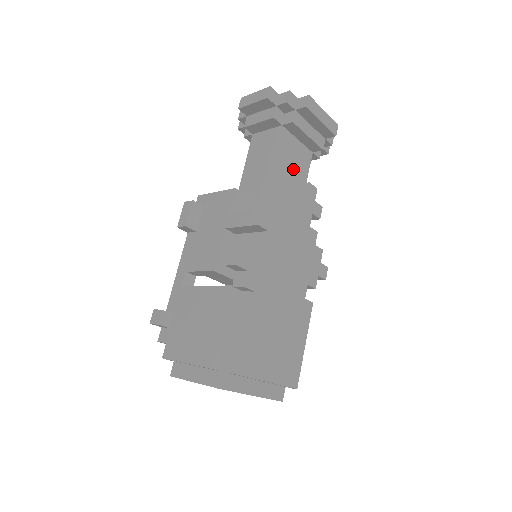
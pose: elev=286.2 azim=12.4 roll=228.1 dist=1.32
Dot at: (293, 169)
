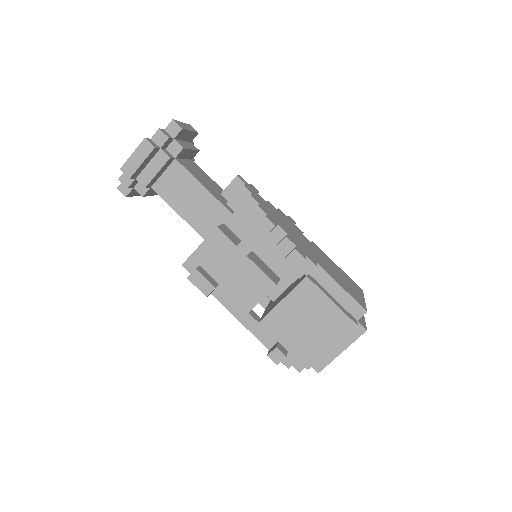
Dot at: (207, 181)
